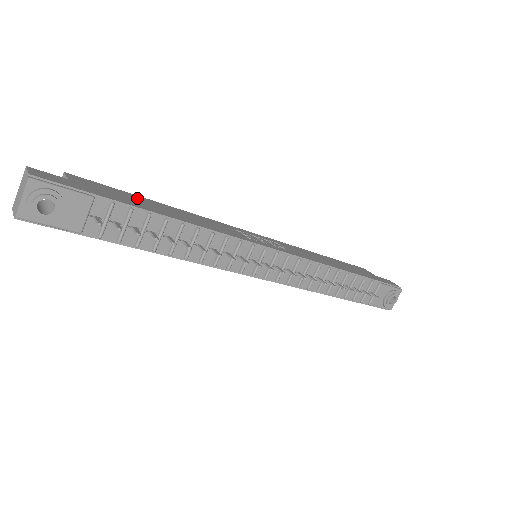
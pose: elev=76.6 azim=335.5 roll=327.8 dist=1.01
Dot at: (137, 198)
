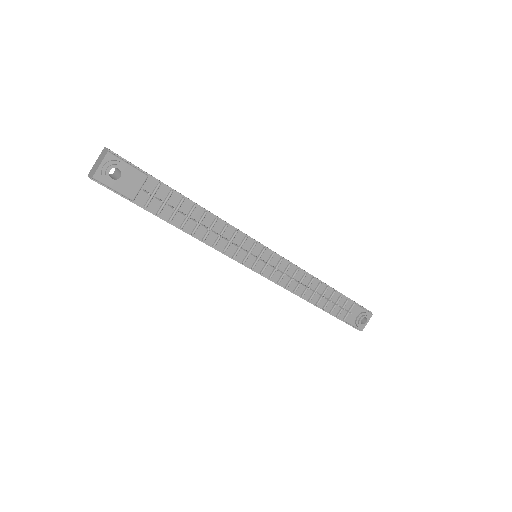
Dot at: occluded
